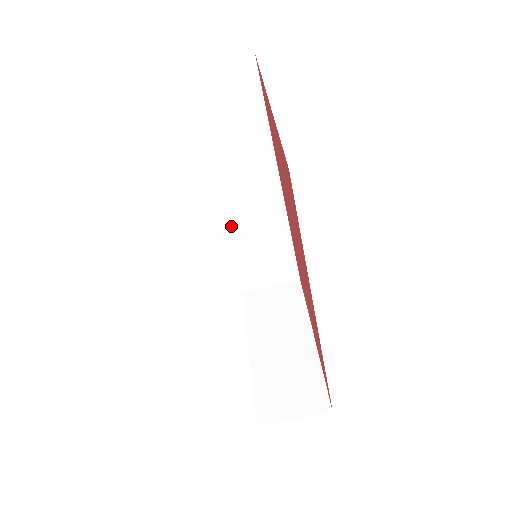
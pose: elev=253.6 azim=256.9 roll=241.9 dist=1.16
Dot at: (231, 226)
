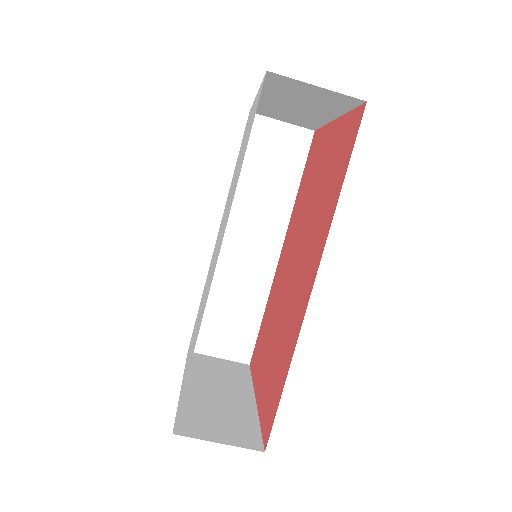
Dot at: (221, 265)
